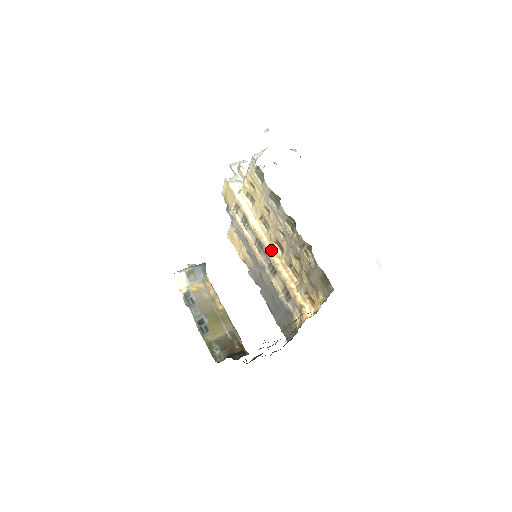
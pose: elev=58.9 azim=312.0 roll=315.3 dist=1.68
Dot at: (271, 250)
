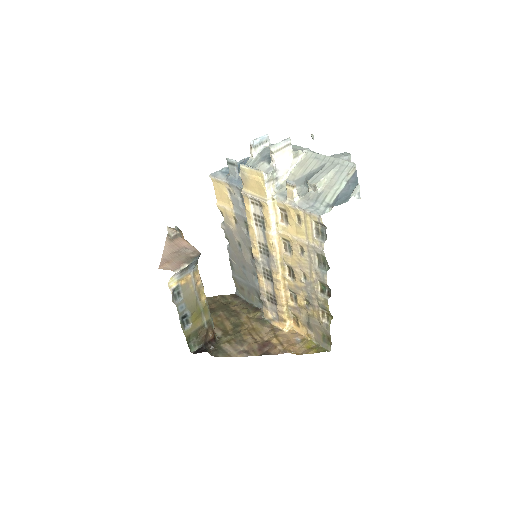
Dot at: (279, 269)
